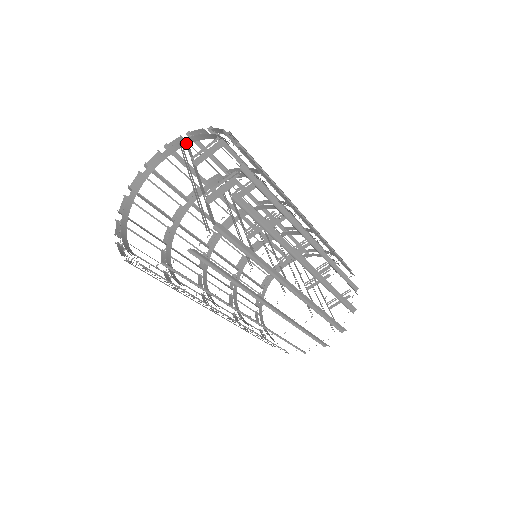
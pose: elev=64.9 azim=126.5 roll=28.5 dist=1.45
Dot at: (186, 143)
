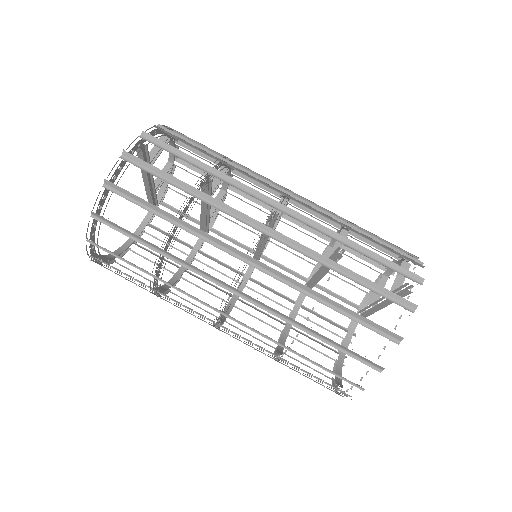
Dot at: (154, 201)
